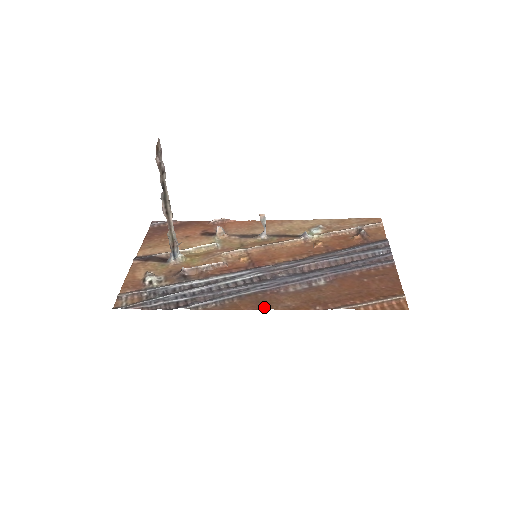
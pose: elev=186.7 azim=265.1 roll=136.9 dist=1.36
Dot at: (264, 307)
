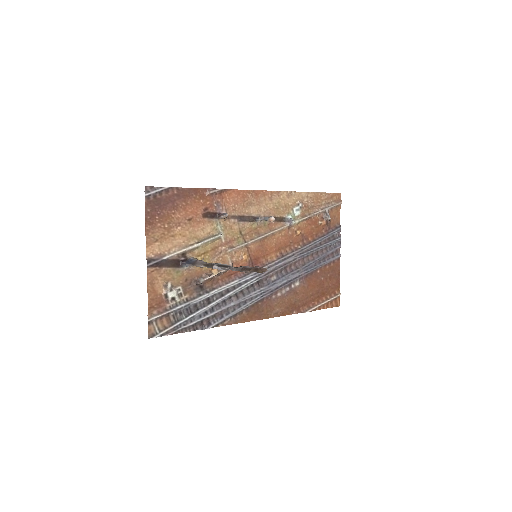
Dot at: (263, 317)
